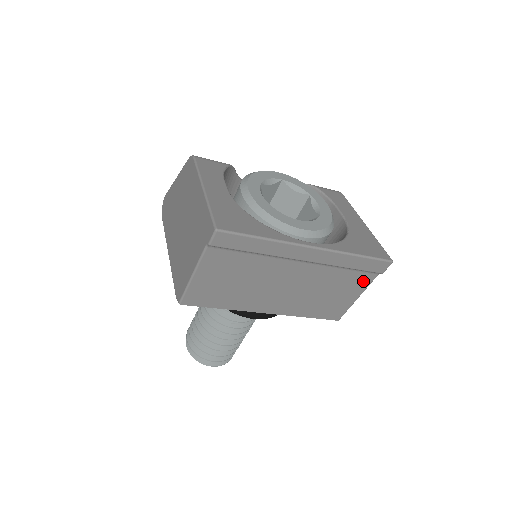
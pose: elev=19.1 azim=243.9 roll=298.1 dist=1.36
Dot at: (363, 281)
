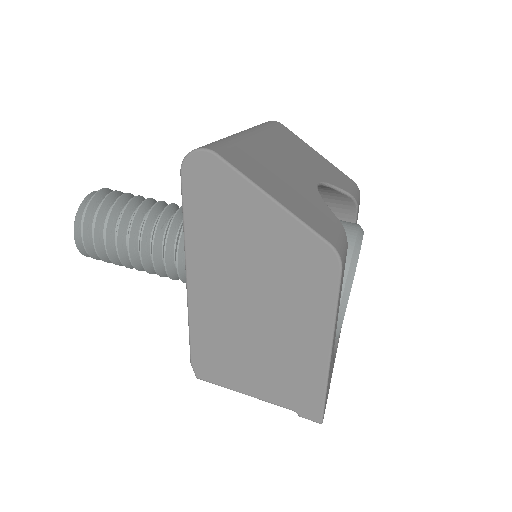
Dot at: occluded
